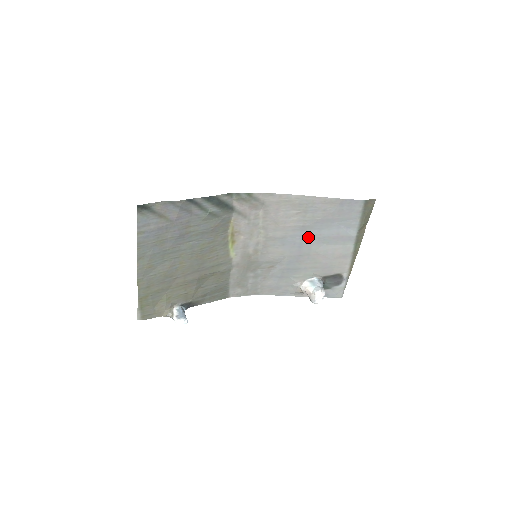
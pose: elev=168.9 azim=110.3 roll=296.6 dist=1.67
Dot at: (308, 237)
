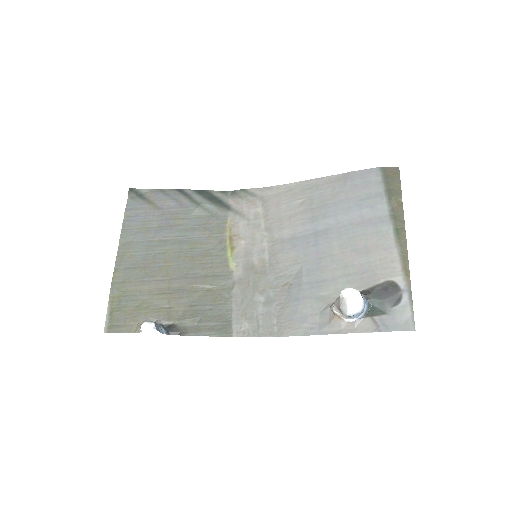
Dot at: (323, 230)
